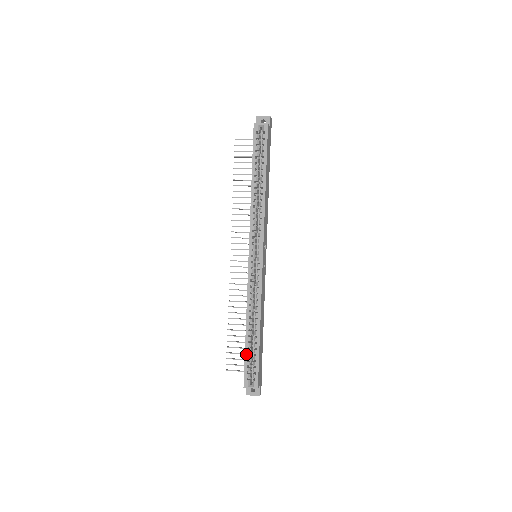
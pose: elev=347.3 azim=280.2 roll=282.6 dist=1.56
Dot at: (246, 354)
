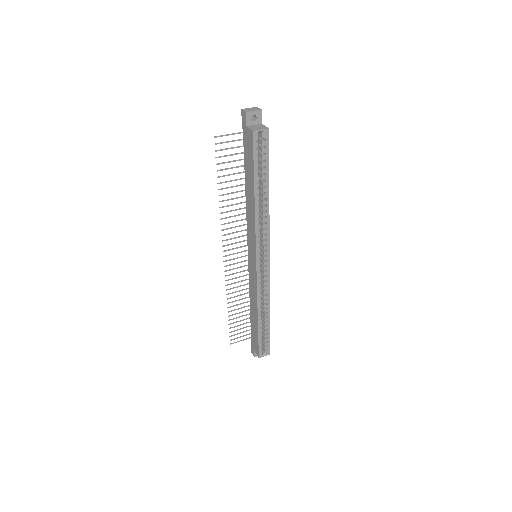
Dot at: (259, 337)
